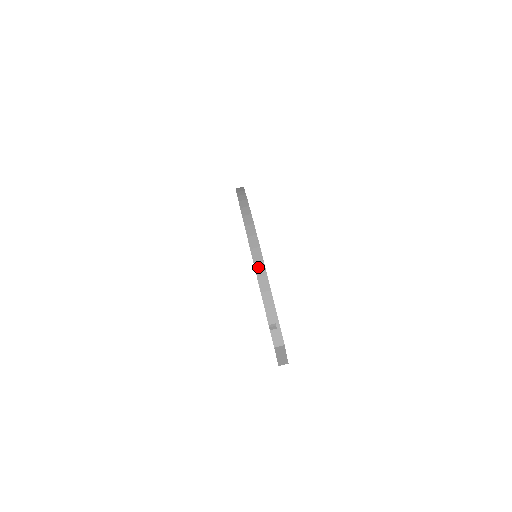
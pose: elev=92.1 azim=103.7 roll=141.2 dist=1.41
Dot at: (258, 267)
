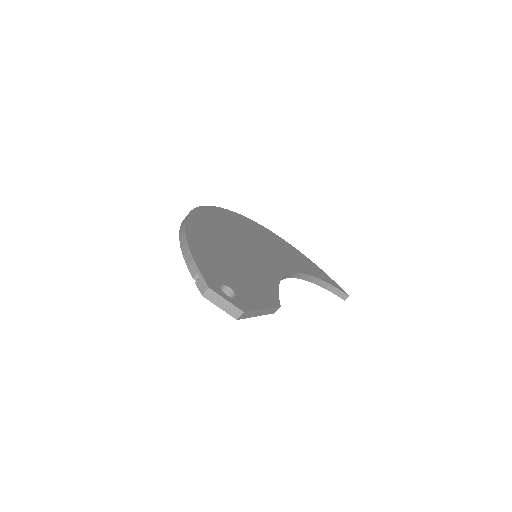
Dot at: (181, 240)
